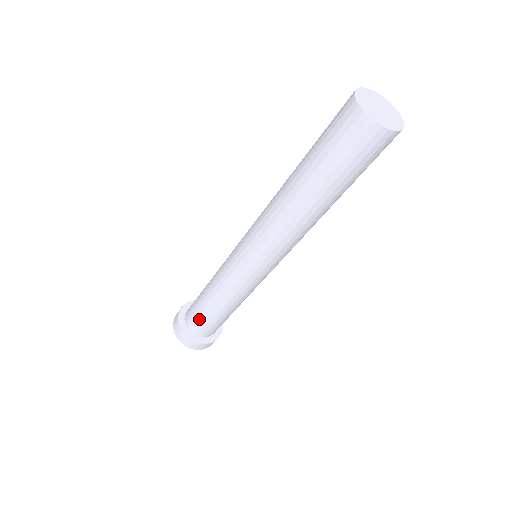
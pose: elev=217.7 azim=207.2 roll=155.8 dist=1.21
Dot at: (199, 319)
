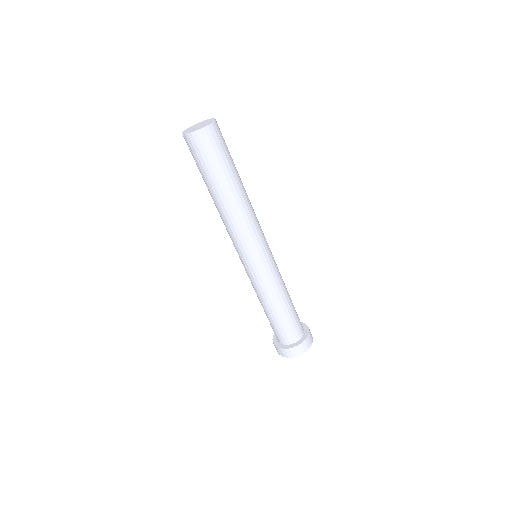
Dot at: (273, 328)
